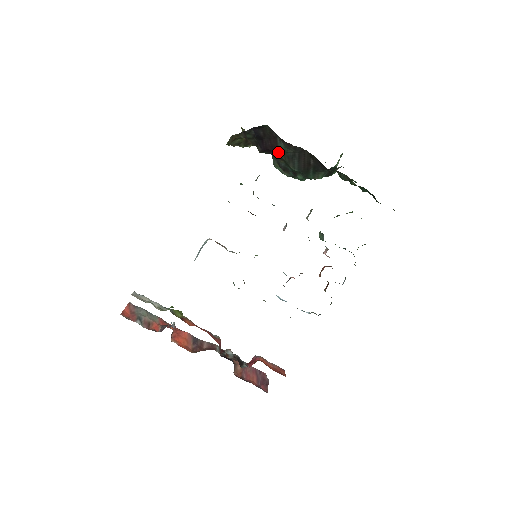
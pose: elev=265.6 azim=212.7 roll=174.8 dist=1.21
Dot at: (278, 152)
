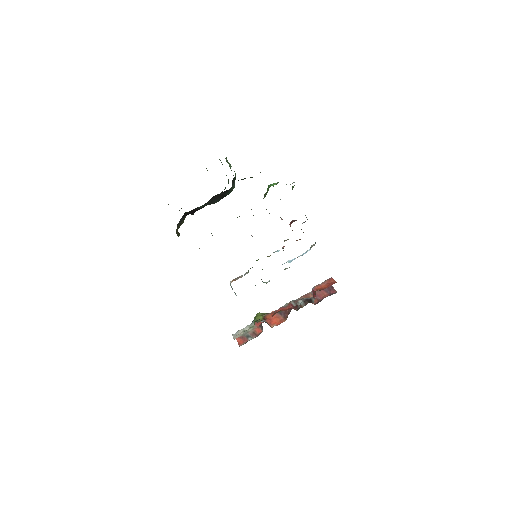
Dot at: occluded
